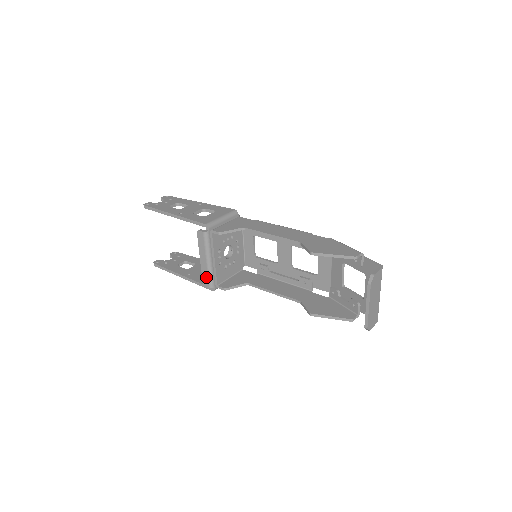
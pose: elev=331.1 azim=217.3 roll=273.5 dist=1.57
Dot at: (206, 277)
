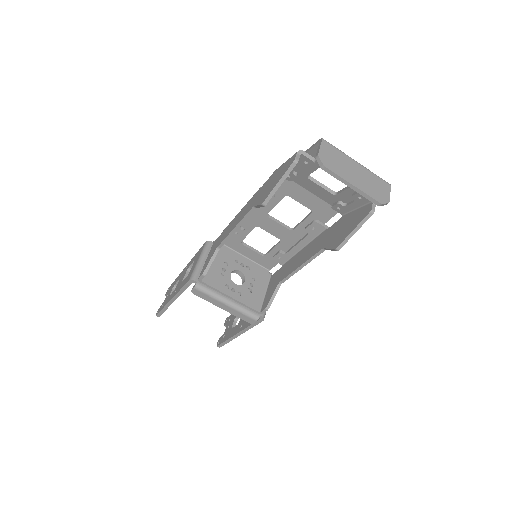
Dot at: (243, 317)
